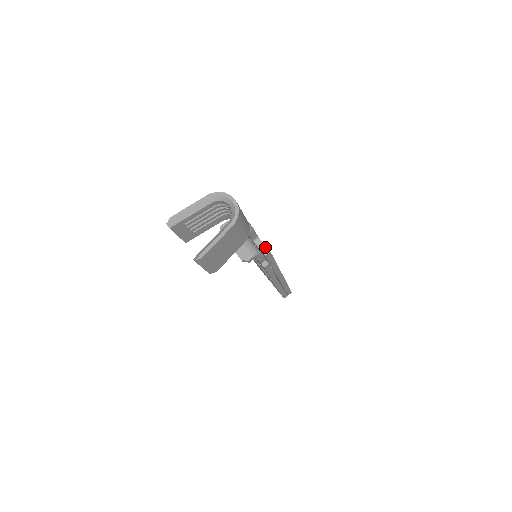
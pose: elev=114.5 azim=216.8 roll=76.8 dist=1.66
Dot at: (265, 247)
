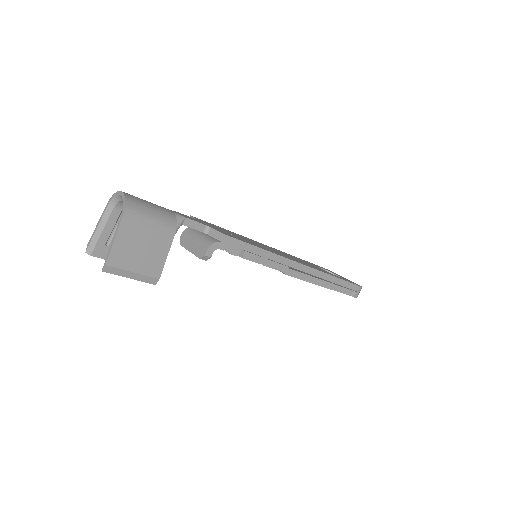
Dot at: (217, 232)
